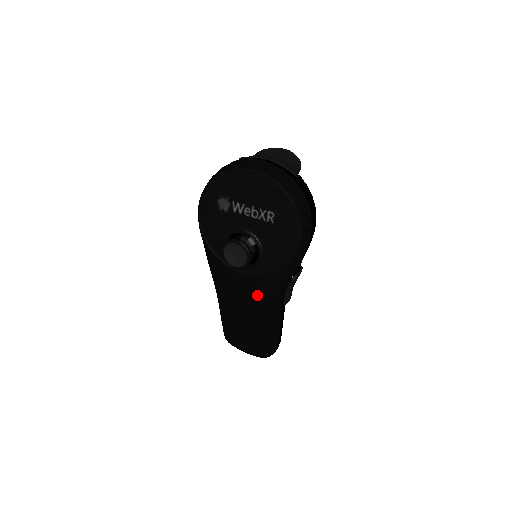
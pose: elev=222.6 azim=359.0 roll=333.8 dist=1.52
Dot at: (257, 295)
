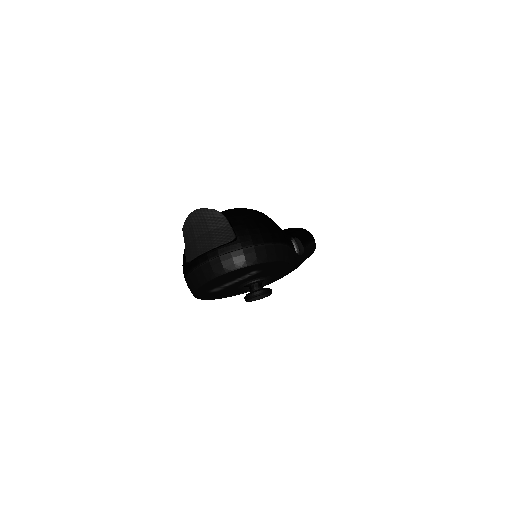
Dot at: occluded
